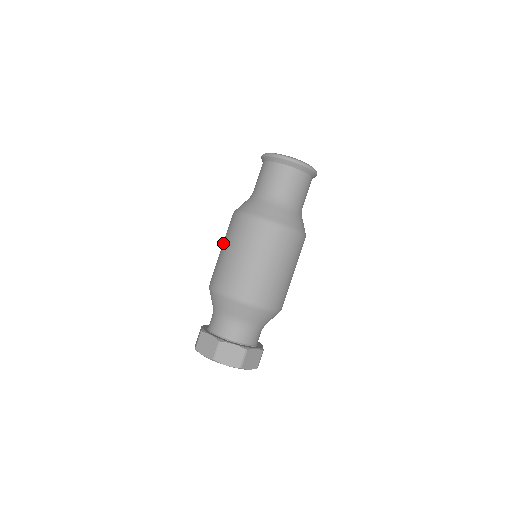
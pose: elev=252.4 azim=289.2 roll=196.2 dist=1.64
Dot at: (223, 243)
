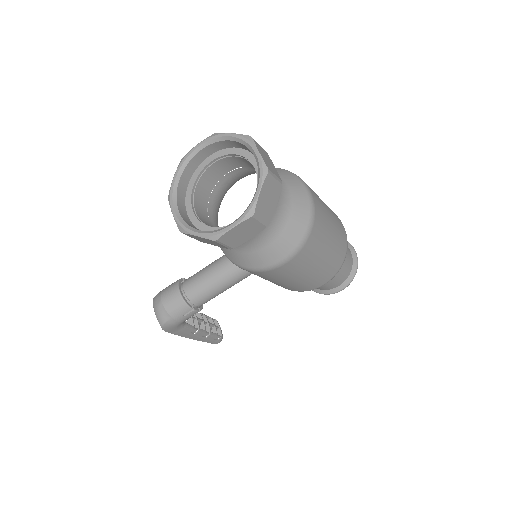
Dot at: occluded
